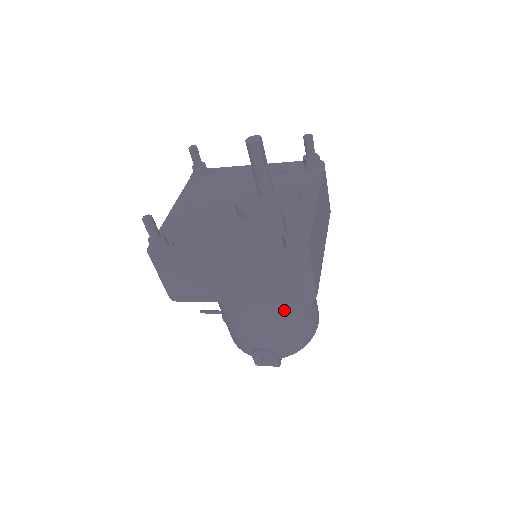
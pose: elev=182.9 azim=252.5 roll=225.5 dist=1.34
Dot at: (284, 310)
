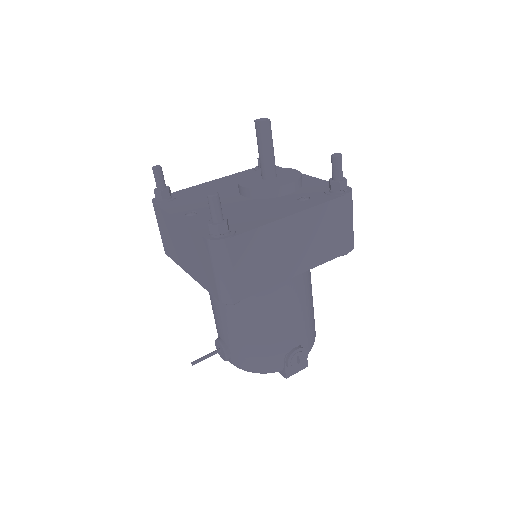
Dot at: (309, 290)
